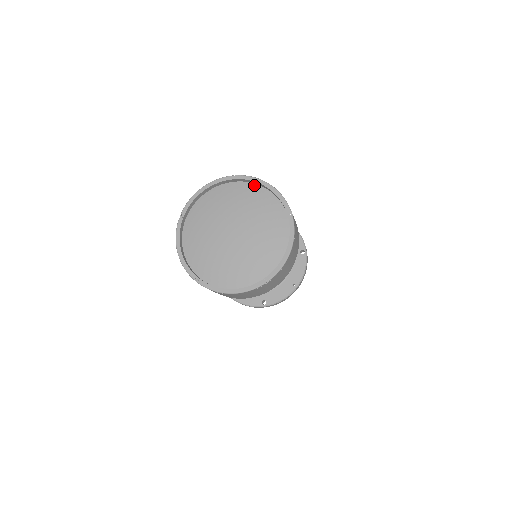
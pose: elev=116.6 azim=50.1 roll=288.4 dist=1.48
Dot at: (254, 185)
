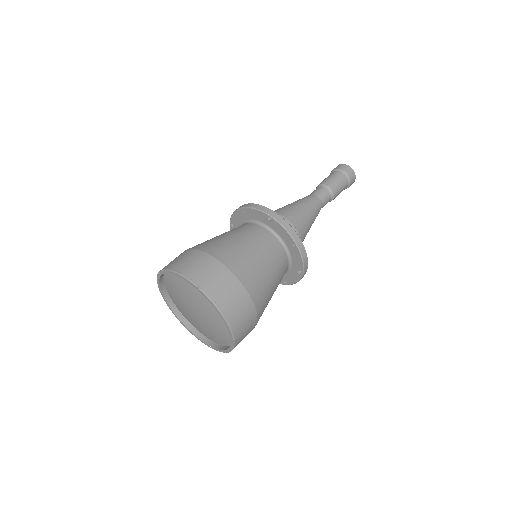
Dot at: (214, 299)
